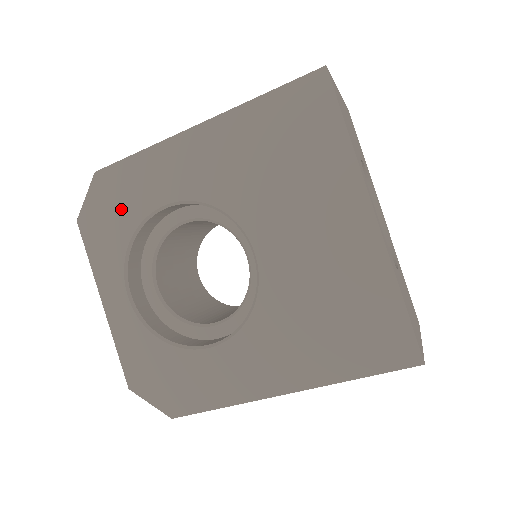
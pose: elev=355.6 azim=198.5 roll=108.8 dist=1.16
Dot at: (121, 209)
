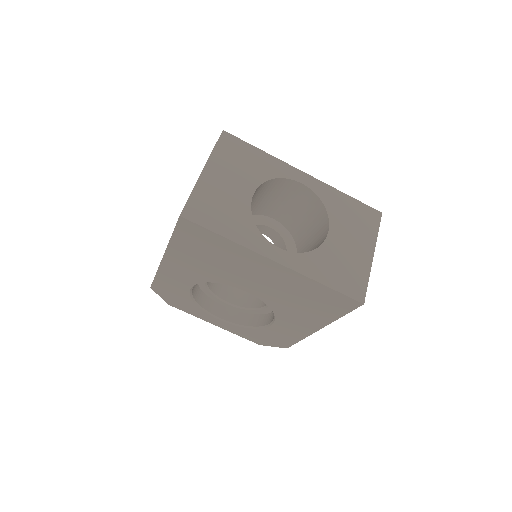
Dot at: (177, 295)
